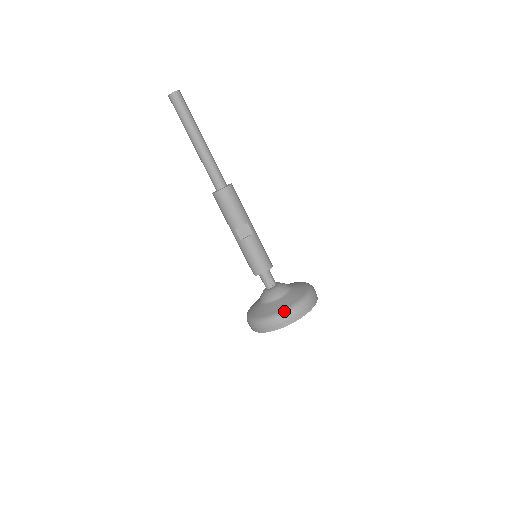
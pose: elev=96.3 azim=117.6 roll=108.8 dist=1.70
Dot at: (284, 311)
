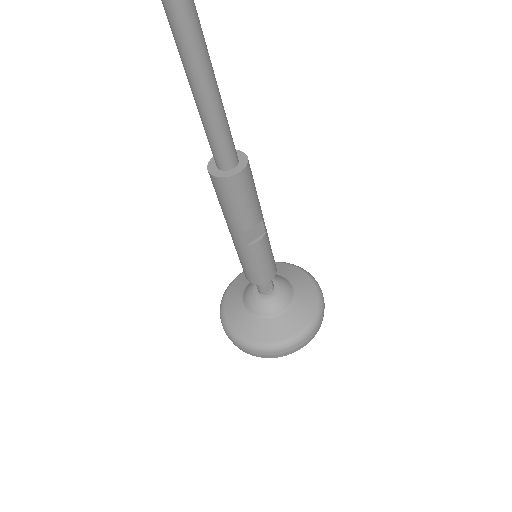
Dot at: (300, 335)
